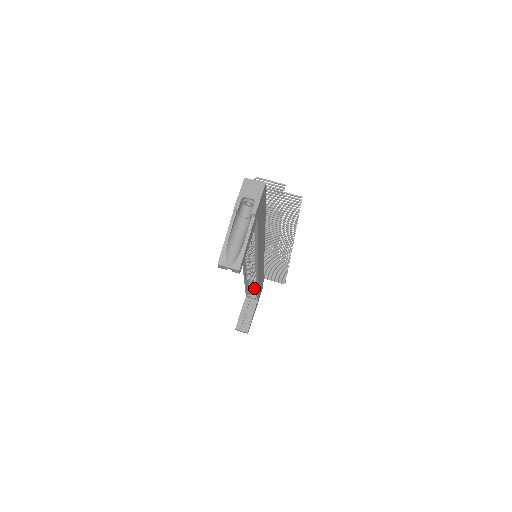
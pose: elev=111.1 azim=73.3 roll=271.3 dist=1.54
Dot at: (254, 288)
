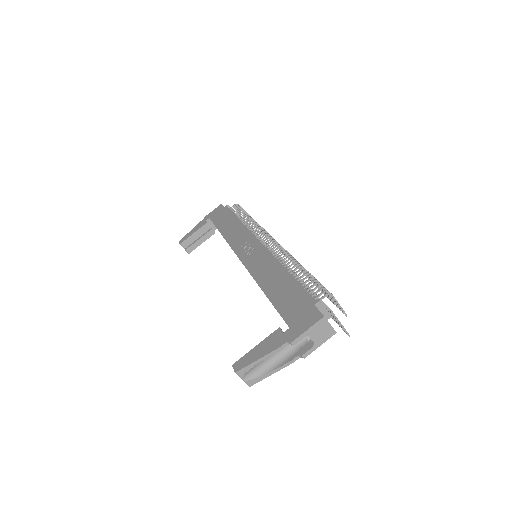
Dot at: occluded
